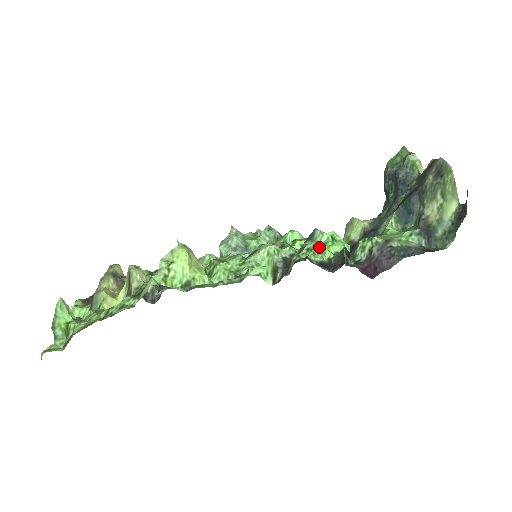
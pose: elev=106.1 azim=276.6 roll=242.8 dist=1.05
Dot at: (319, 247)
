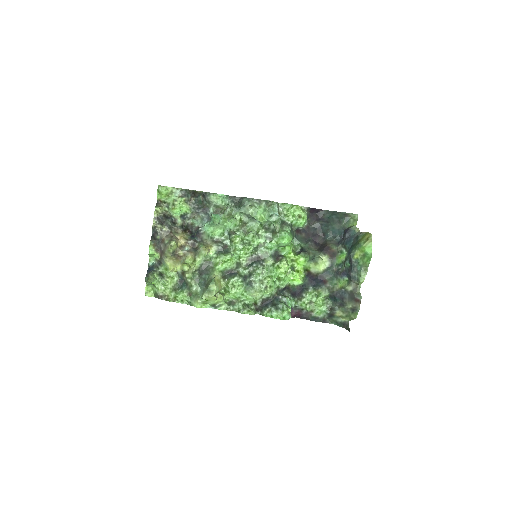
Dot at: occluded
